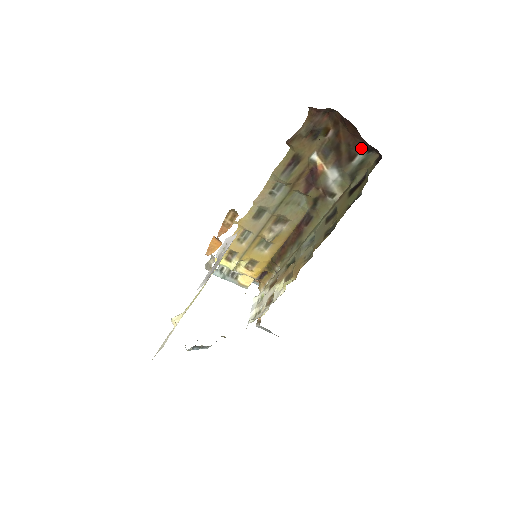
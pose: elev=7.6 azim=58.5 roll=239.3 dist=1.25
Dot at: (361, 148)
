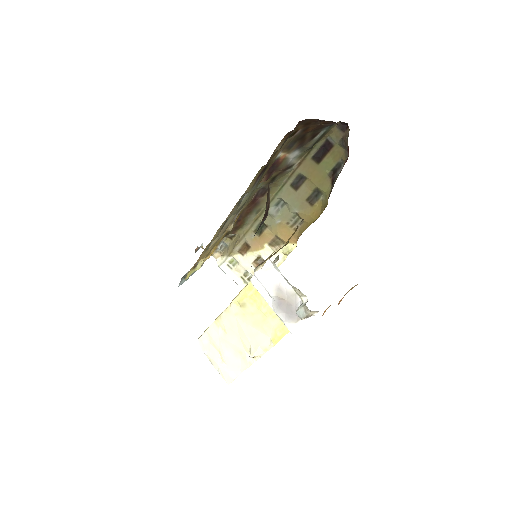
Dot at: (326, 127)
